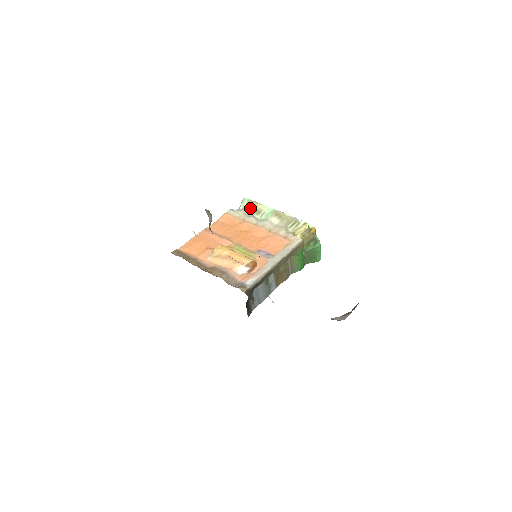
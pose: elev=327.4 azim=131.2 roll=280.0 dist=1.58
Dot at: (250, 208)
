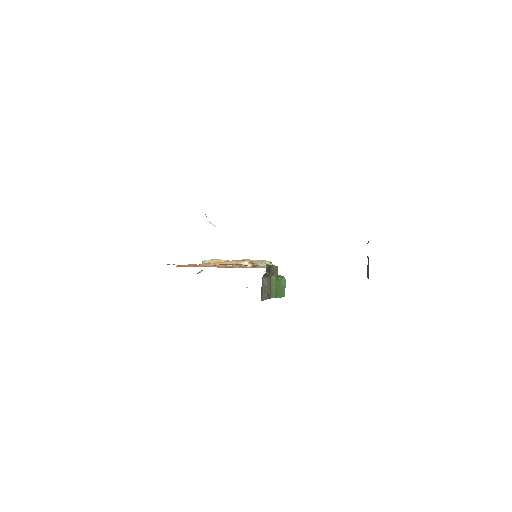
Dot at: occluded
